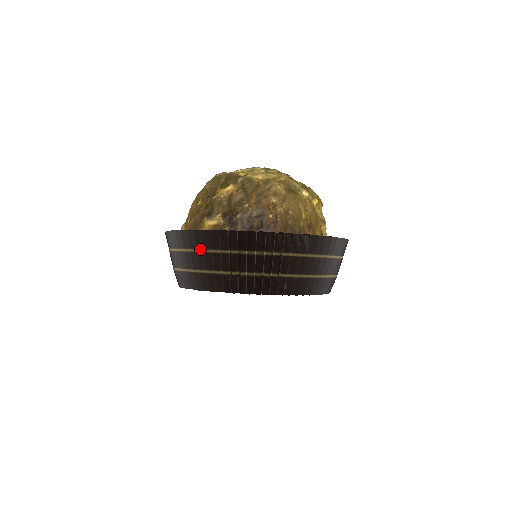
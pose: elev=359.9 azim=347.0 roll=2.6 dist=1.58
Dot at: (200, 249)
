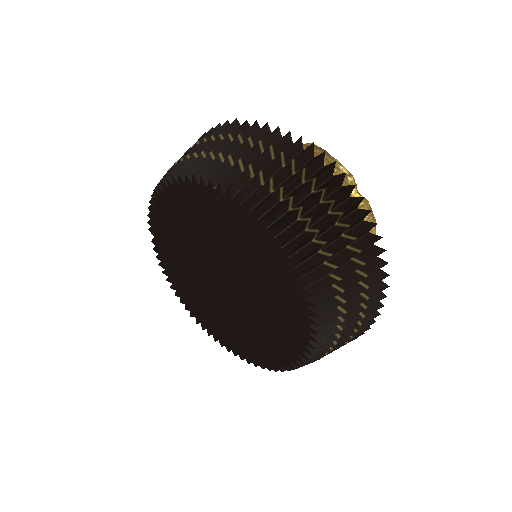
Dot at: occluded
